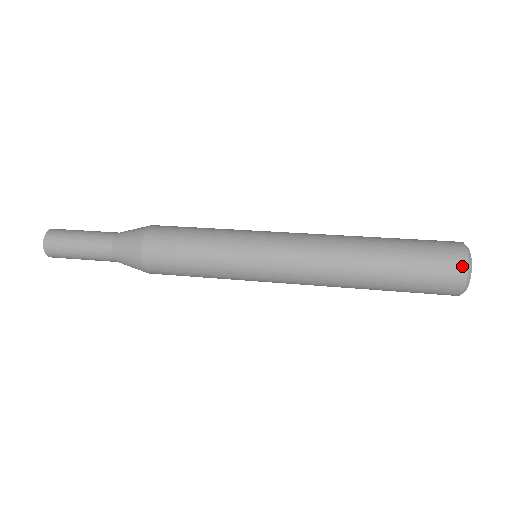
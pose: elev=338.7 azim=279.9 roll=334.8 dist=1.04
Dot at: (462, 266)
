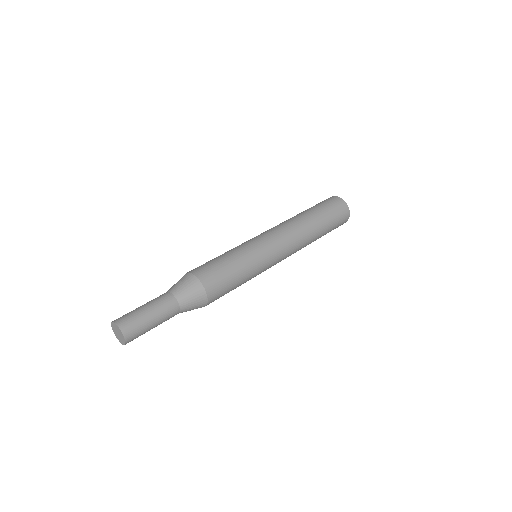
Dot at: (347, 220)
